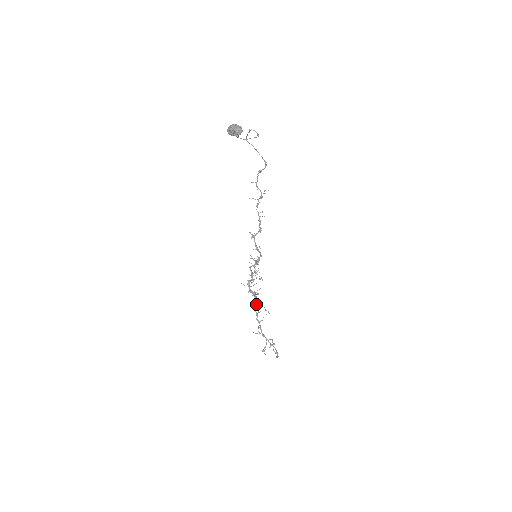
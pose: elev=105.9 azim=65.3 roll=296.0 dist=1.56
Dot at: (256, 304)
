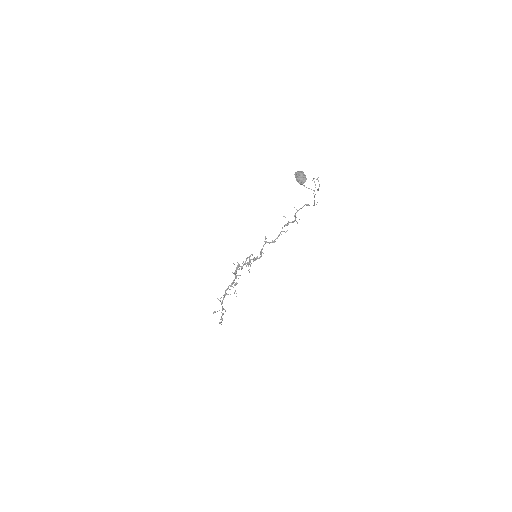
Dot at: (232, 283)
